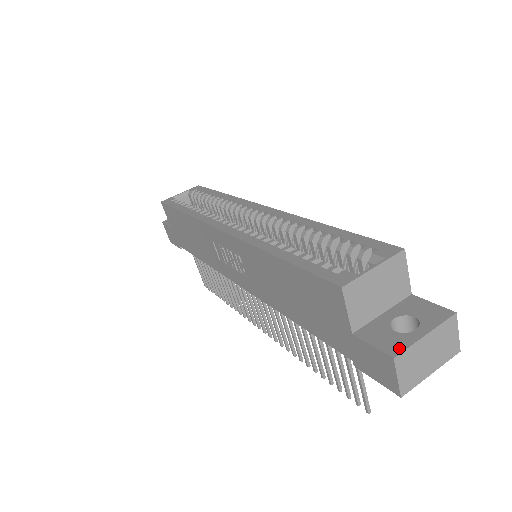
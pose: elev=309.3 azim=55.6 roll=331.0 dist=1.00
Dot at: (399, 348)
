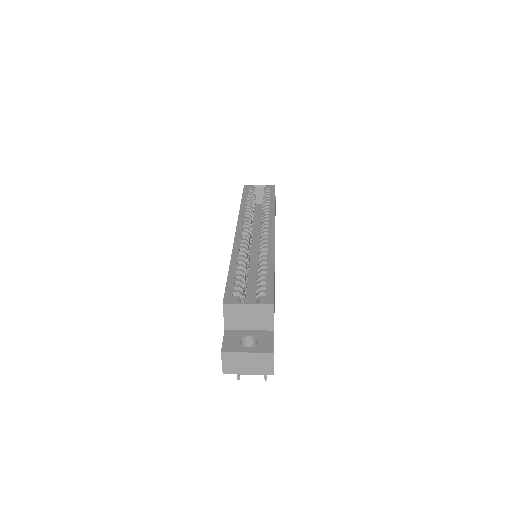
Dot at: (229, 350)
